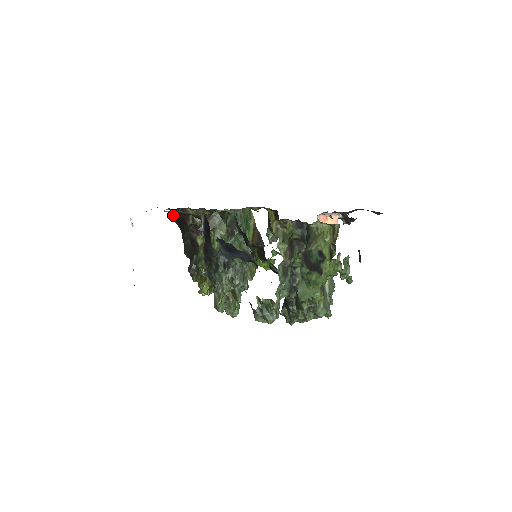
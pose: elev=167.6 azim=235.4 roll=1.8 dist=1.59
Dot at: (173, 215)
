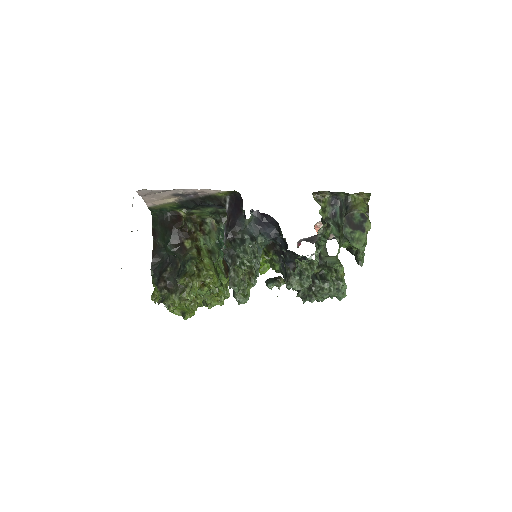
Dot at: (153, 222)
